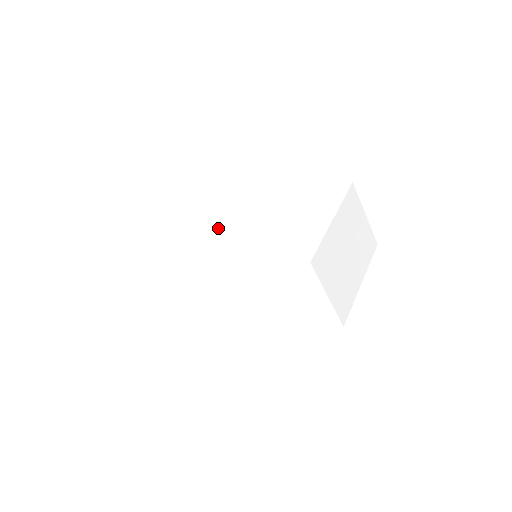
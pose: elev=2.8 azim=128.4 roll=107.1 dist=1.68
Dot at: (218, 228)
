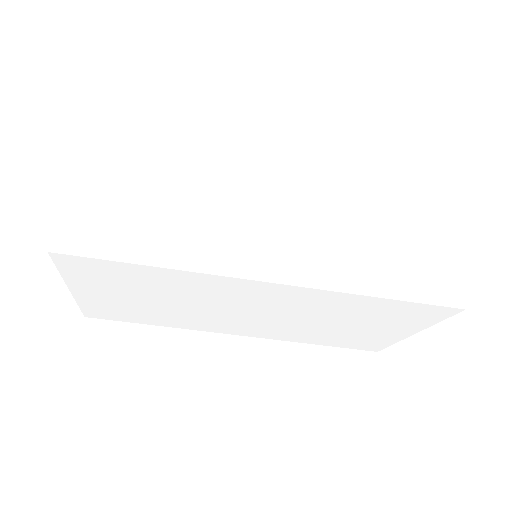
Dot at: occluded
